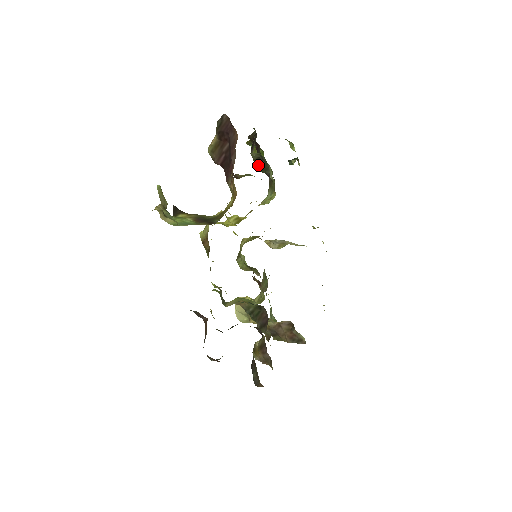
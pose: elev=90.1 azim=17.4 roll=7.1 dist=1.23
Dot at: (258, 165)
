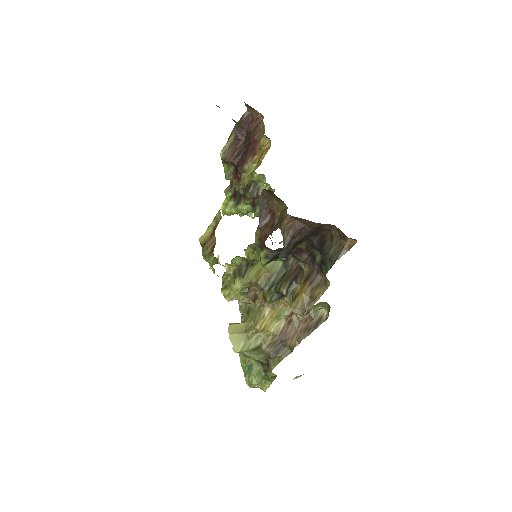
Dot at: (238, 203)
